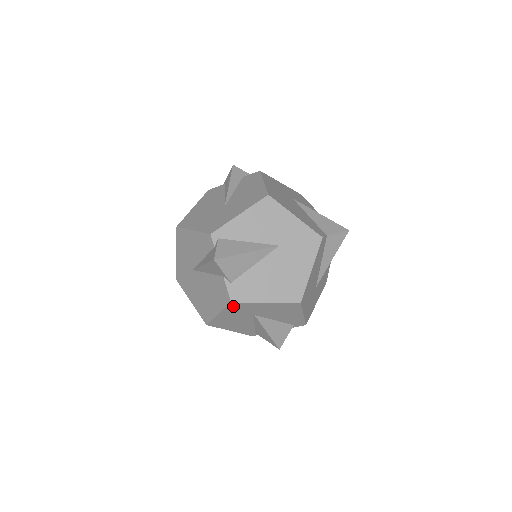
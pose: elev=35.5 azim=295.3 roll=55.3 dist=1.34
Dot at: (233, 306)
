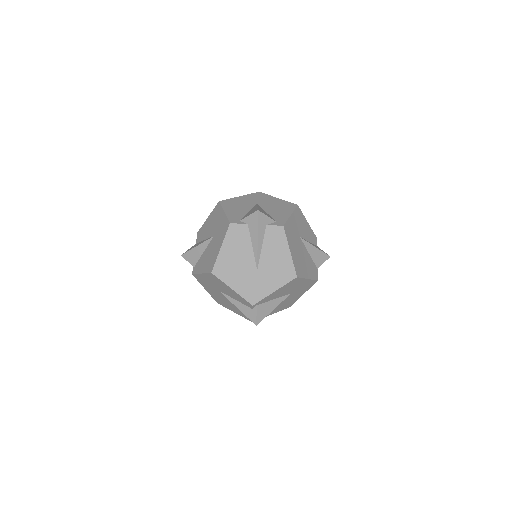
Dot at: occluded
